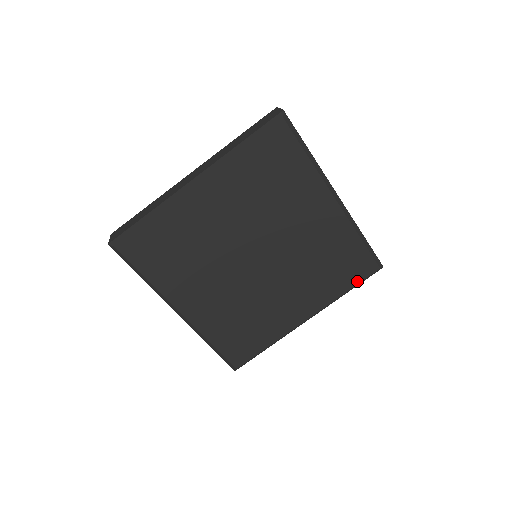
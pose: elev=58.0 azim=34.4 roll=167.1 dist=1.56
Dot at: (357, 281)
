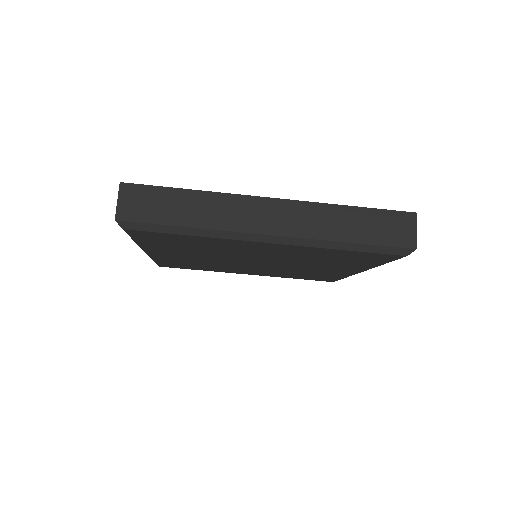
Dot at: (386, 261)
